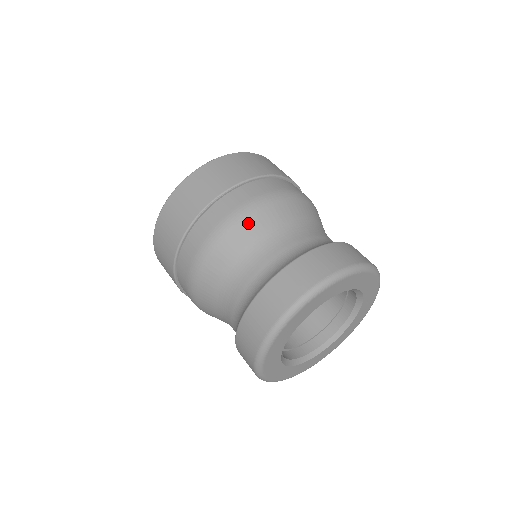
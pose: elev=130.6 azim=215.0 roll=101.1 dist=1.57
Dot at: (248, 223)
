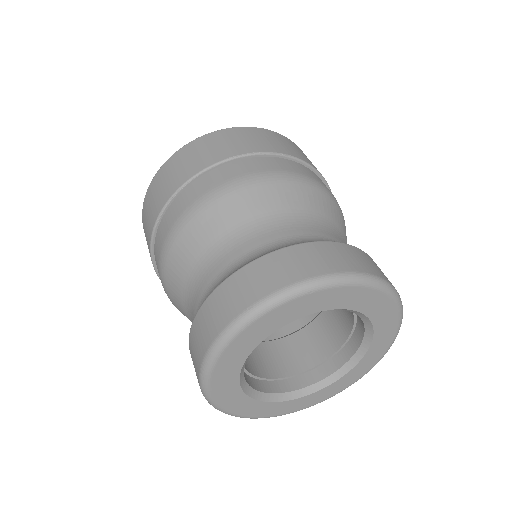
Dot at: (191, 232)
